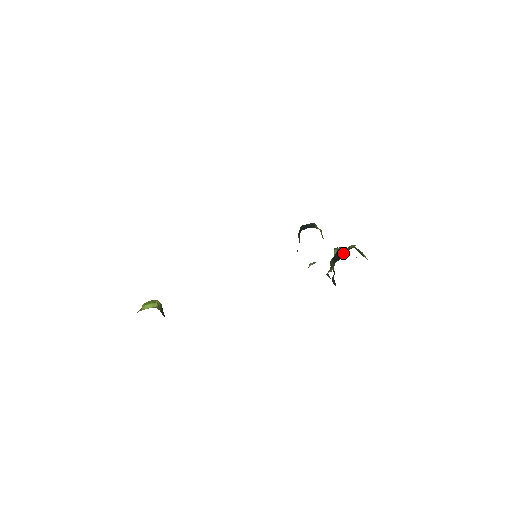
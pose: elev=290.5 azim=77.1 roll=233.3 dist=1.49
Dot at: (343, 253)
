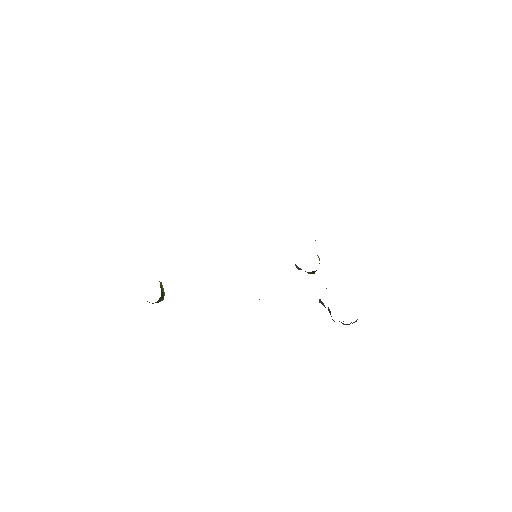
Dot at: occluded
